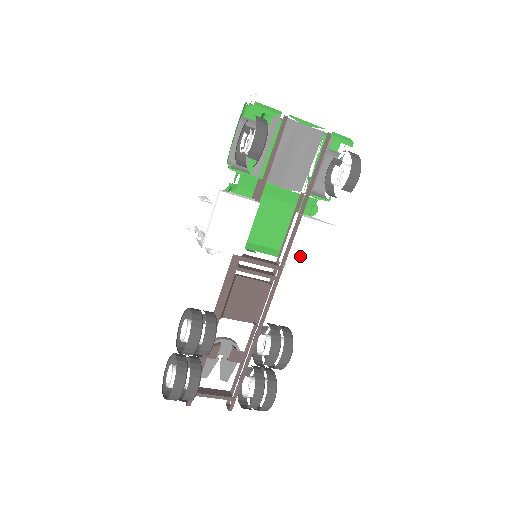
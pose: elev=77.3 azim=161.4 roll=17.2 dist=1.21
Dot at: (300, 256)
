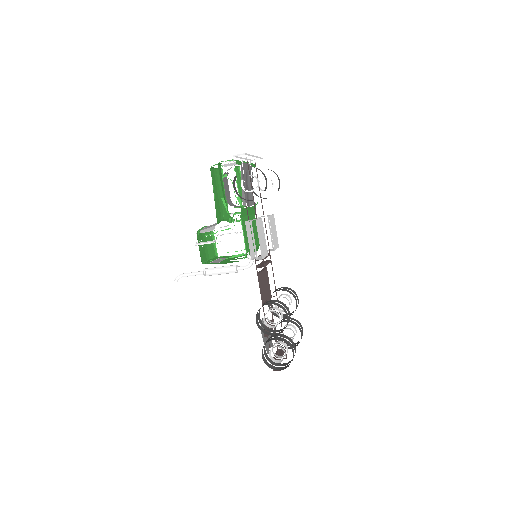
Dot at: (274, 240)
